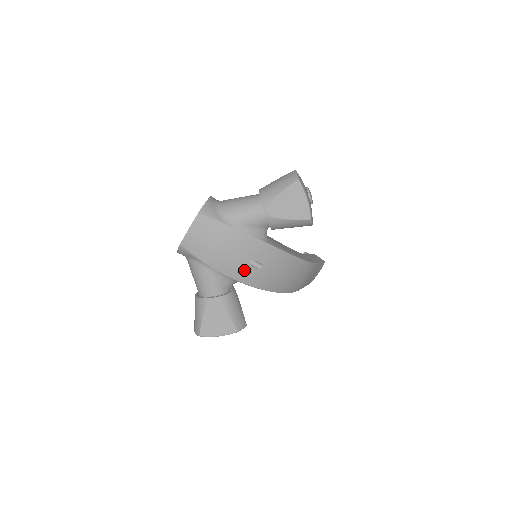
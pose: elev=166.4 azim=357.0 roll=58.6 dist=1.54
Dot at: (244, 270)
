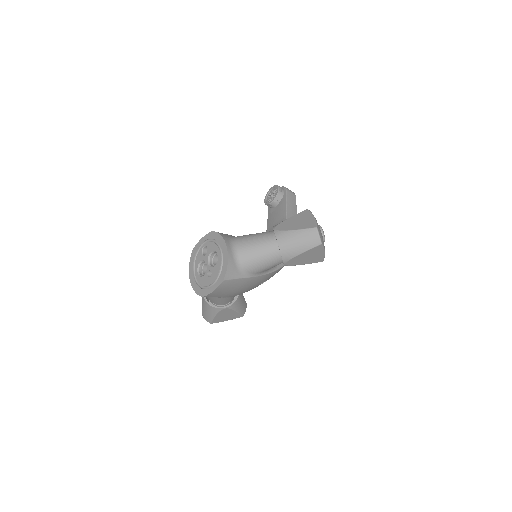
Dot at: occluded
